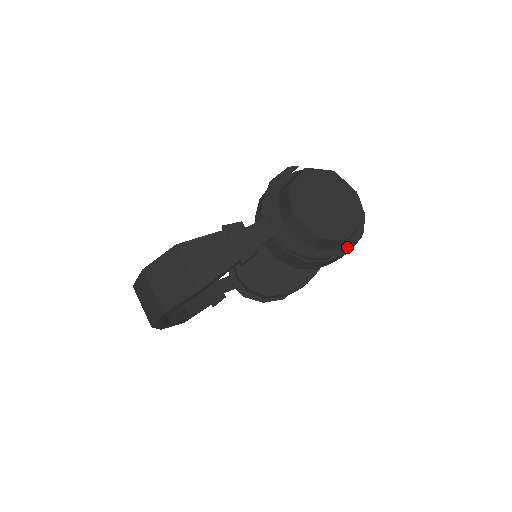
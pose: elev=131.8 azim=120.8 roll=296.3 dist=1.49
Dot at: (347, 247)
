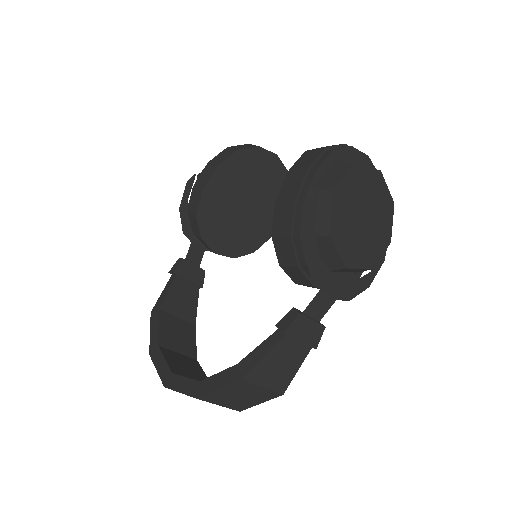
Dot at: occluded
